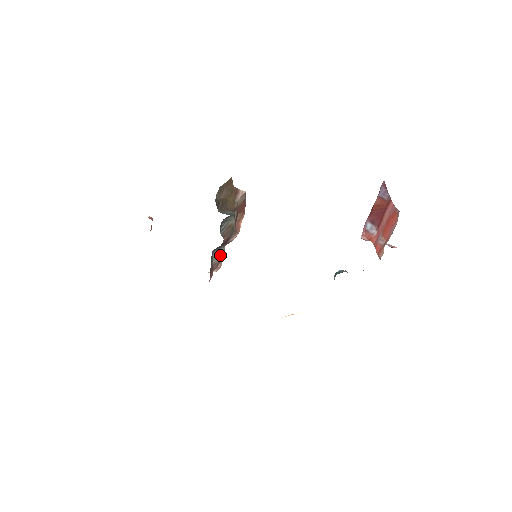
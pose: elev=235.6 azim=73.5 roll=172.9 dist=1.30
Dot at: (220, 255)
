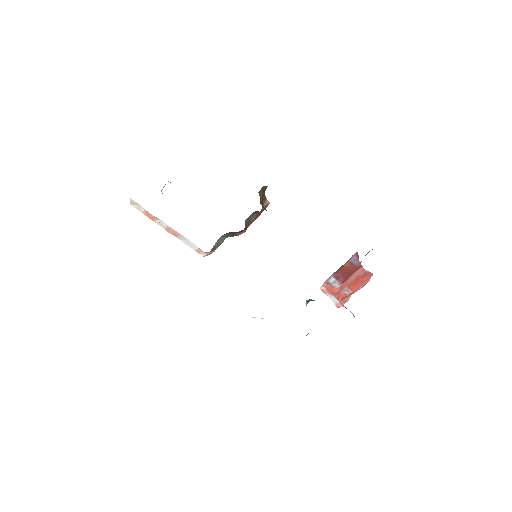
Dot at: (220, 243)
